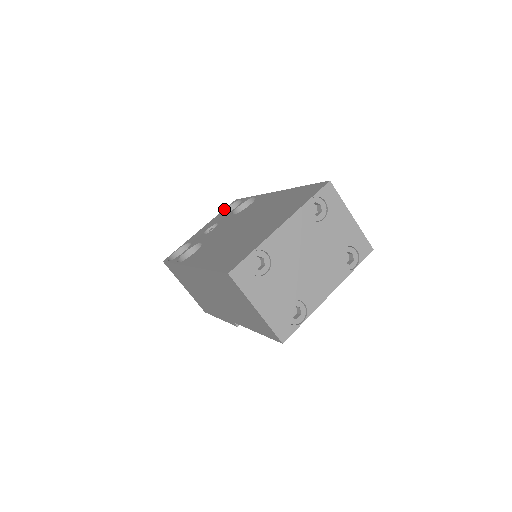
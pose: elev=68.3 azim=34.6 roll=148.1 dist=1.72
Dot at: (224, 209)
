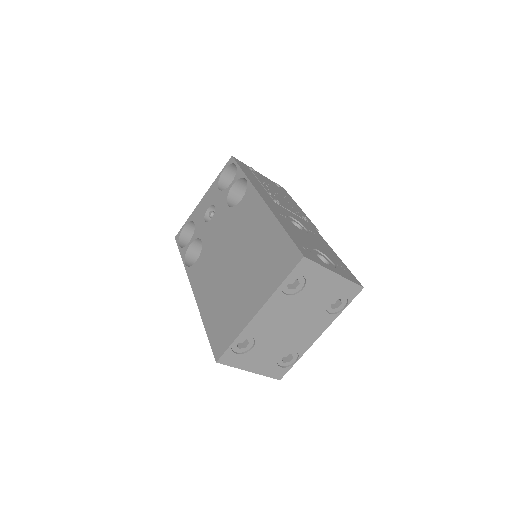
Dot at: (221, 171)
